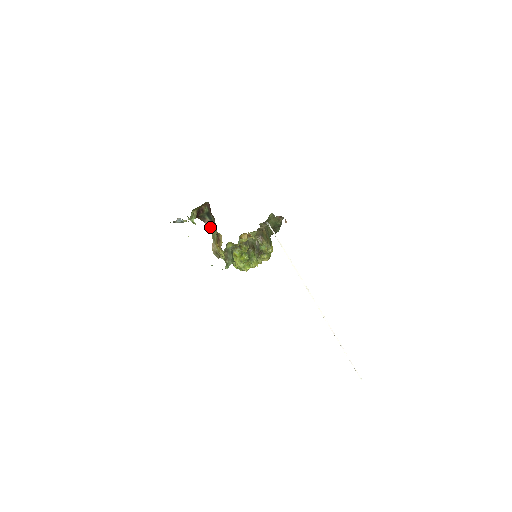
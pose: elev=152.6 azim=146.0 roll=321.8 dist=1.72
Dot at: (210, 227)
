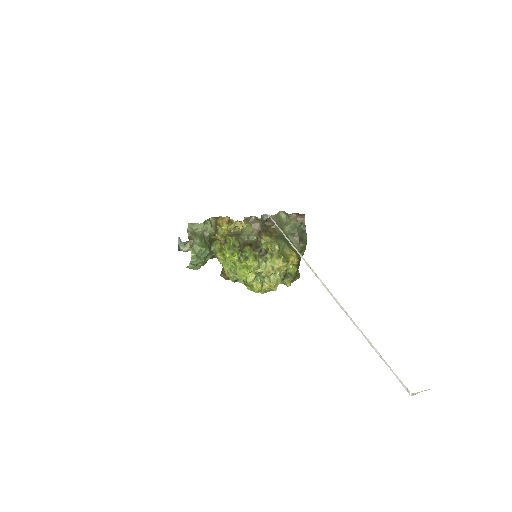
Dot at: occluded
